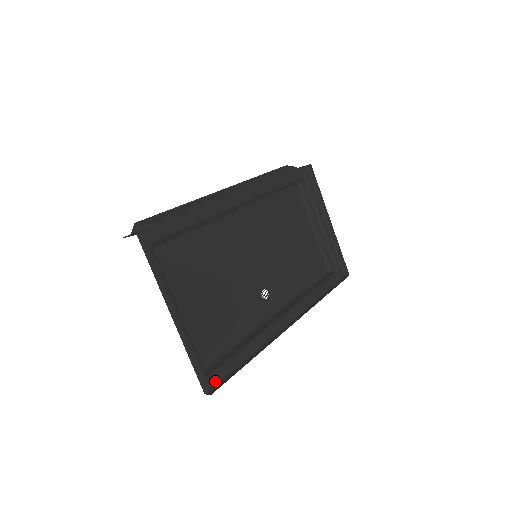
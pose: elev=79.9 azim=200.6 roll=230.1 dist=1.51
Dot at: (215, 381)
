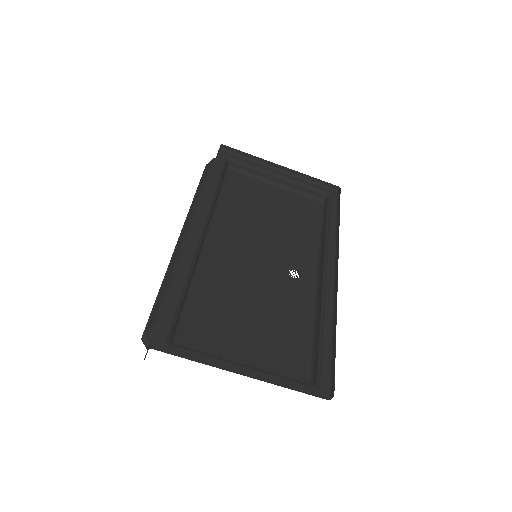
Dot at: (326, 382)
